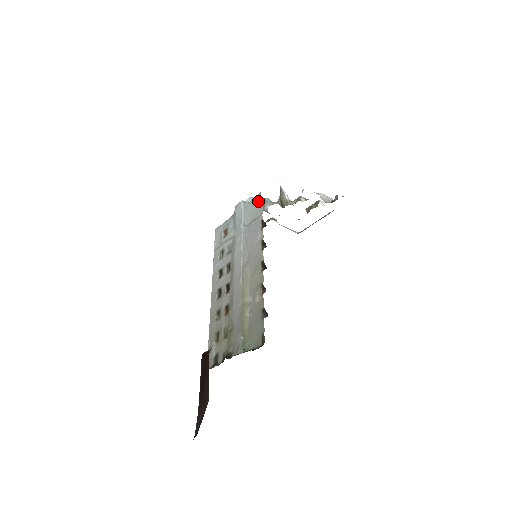
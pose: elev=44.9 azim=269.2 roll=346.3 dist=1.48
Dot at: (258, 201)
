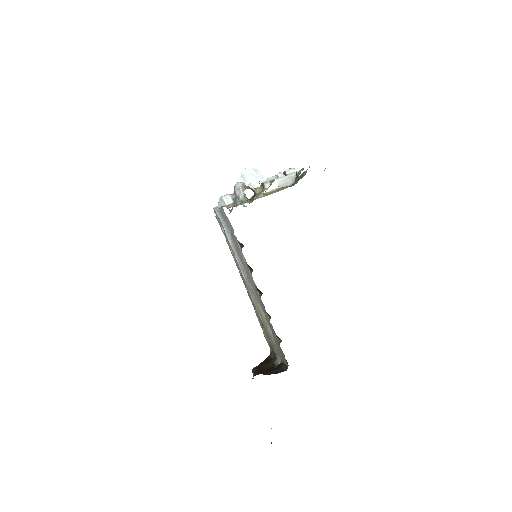
Dot at: (225, 215)
